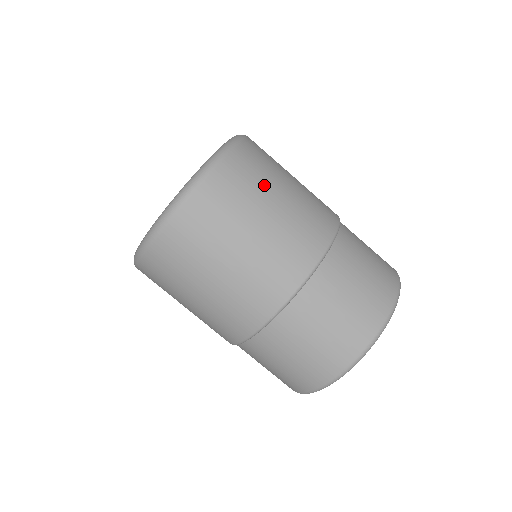
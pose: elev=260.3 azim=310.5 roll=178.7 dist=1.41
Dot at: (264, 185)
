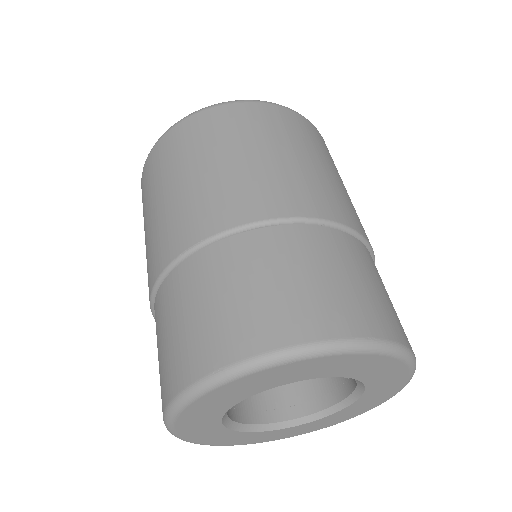
Dot at: (295, 140)
